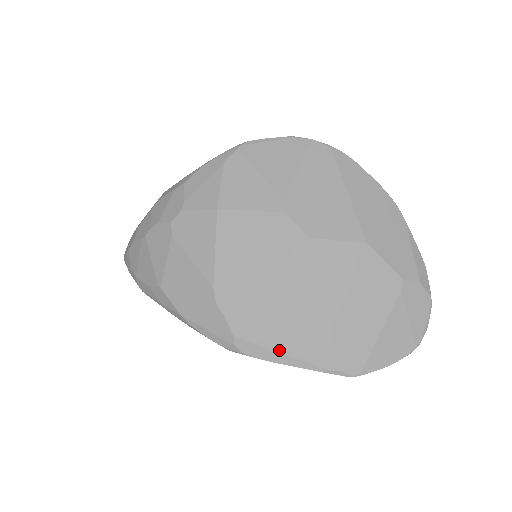
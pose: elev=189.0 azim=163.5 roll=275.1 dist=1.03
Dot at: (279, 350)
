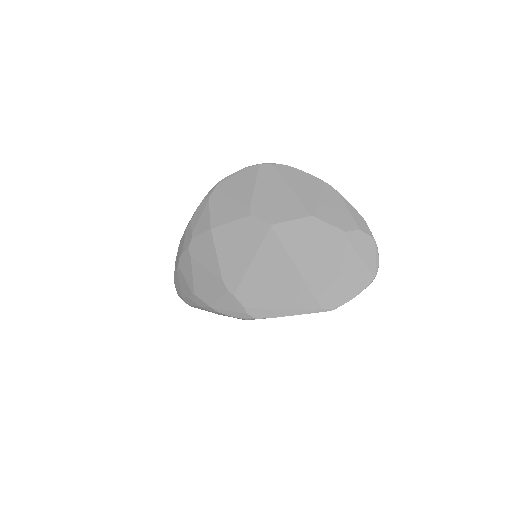
Dot at: (276, 307)
